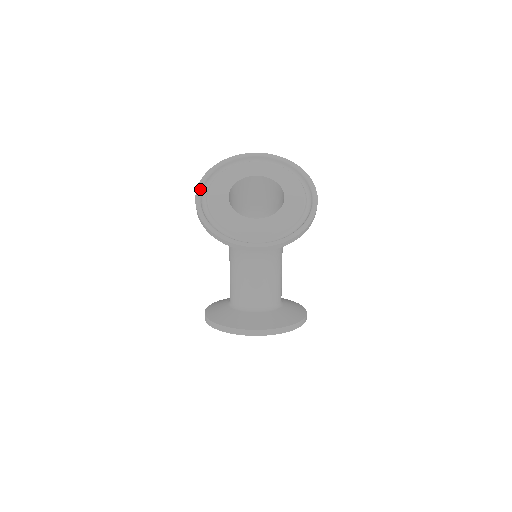
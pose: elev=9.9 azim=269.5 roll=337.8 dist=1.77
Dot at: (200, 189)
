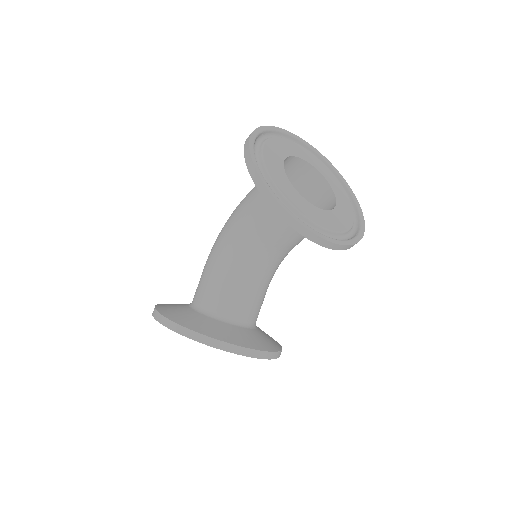
Dot at: (253, 146)
